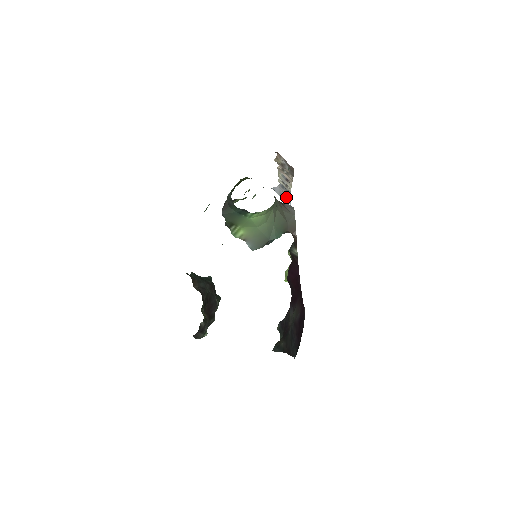
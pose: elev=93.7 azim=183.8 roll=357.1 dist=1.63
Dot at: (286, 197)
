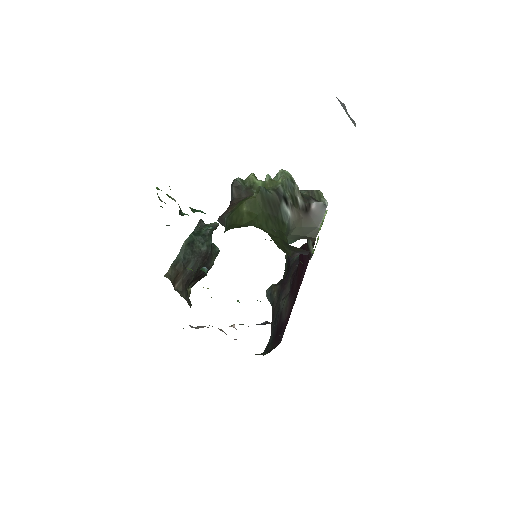
Dot at: (352, 119)
